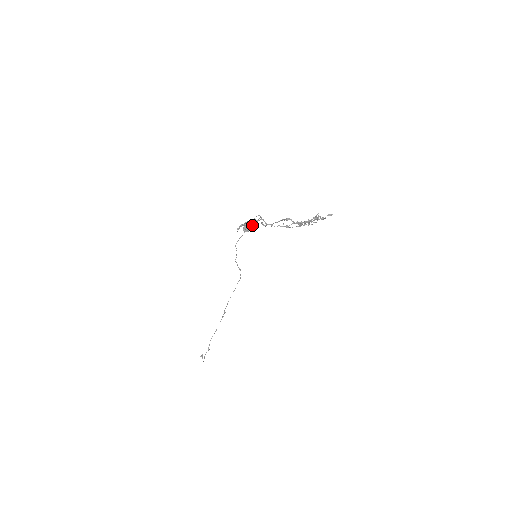
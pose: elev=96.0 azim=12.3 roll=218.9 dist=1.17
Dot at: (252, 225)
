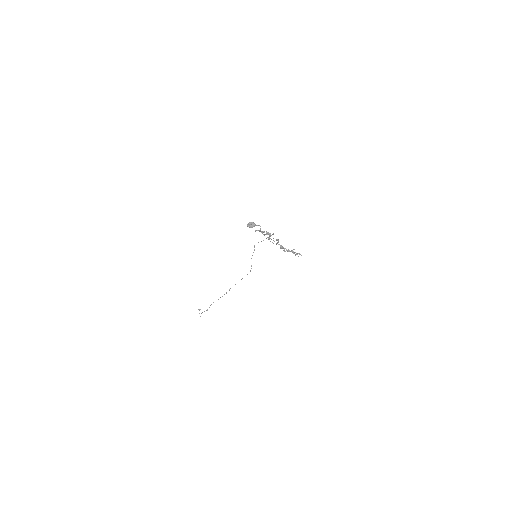
Dot at: (253, 225)
